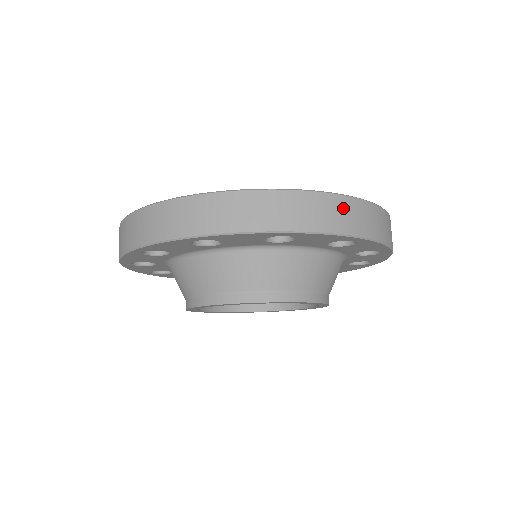
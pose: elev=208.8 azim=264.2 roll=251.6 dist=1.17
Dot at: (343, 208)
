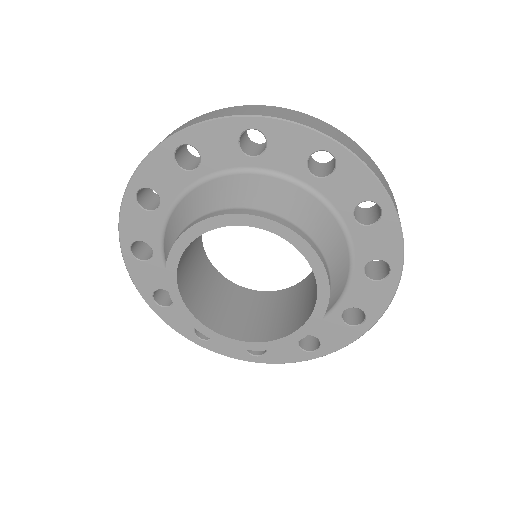
Dot at: (315, 121)
